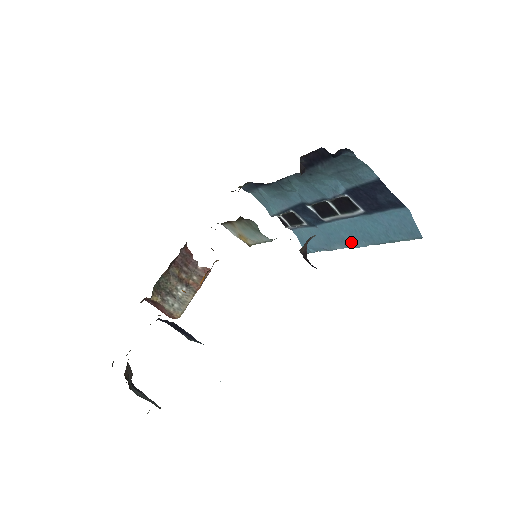
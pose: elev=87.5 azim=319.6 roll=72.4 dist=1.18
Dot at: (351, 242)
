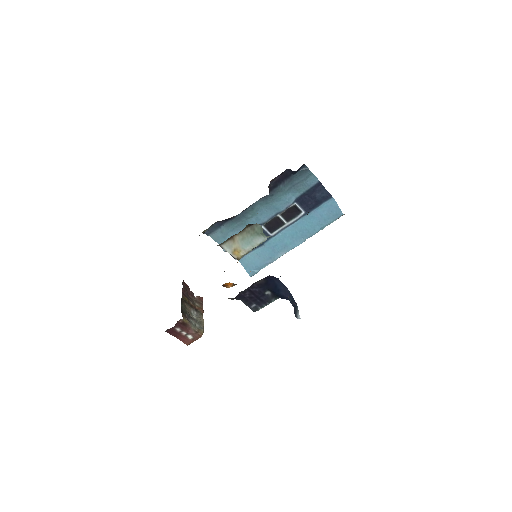
Dot at: (292, 244)
